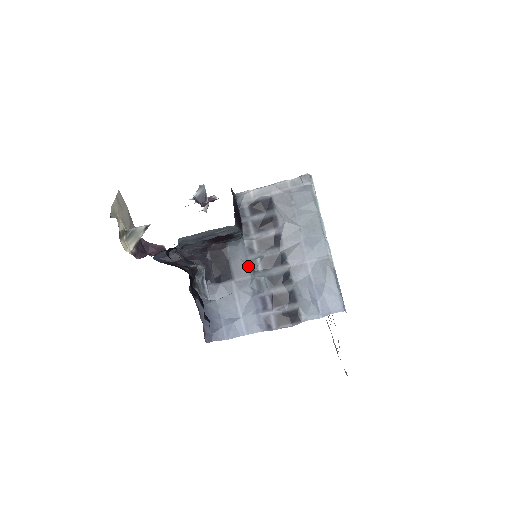
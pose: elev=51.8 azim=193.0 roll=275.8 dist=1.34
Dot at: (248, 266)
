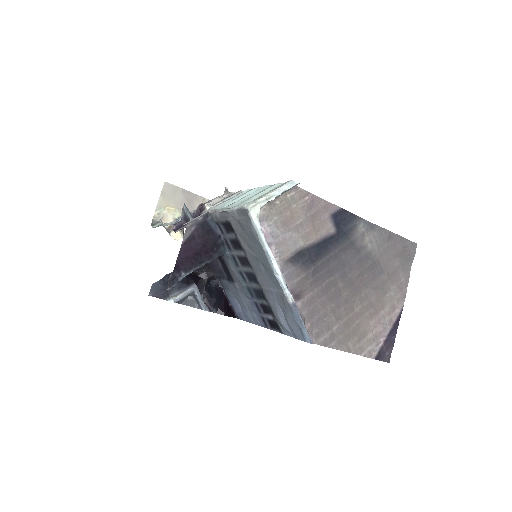
Dot at: (238, 276)
